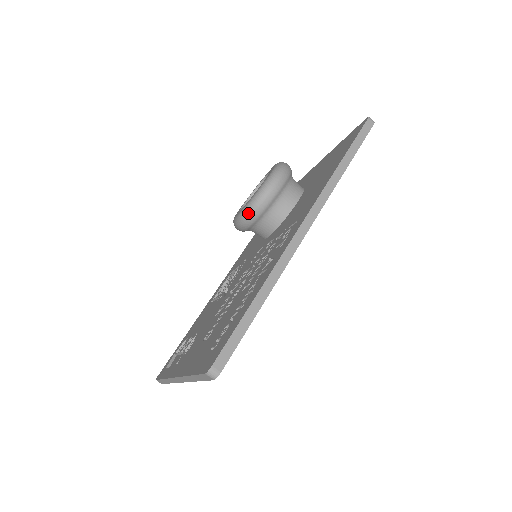
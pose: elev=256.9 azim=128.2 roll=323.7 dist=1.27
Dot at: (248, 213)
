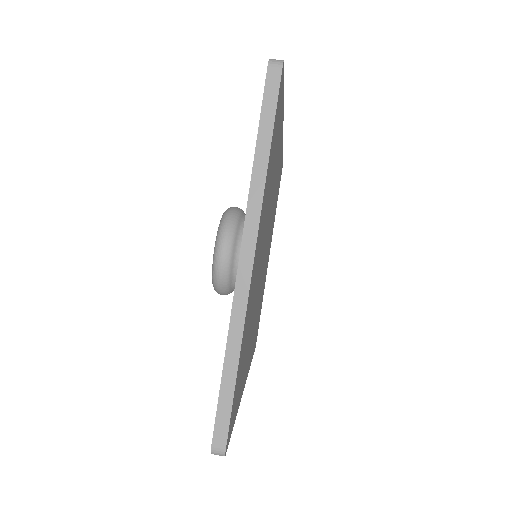
Dot at: (224, 228)
